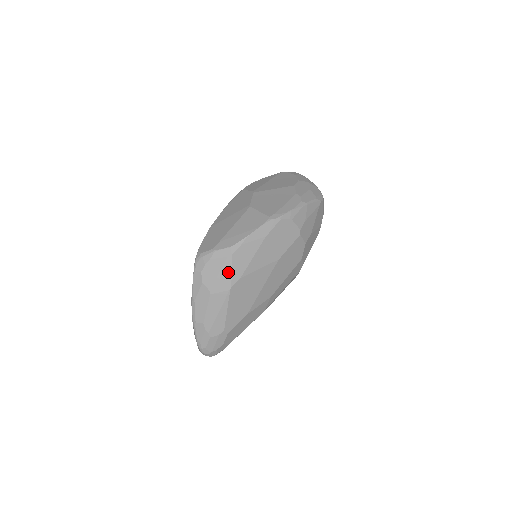
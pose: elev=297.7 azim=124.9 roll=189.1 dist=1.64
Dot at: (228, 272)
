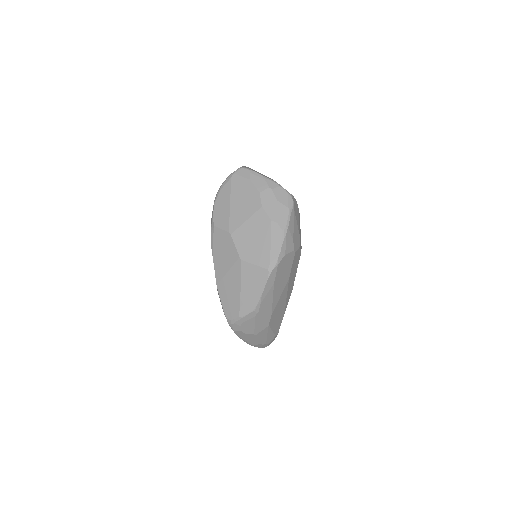
Dot at: (261, 321)
